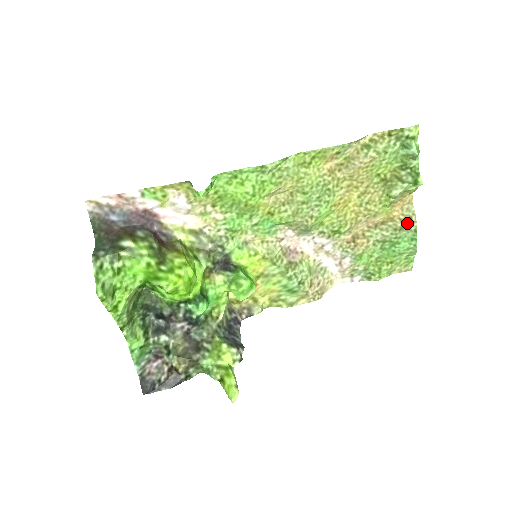
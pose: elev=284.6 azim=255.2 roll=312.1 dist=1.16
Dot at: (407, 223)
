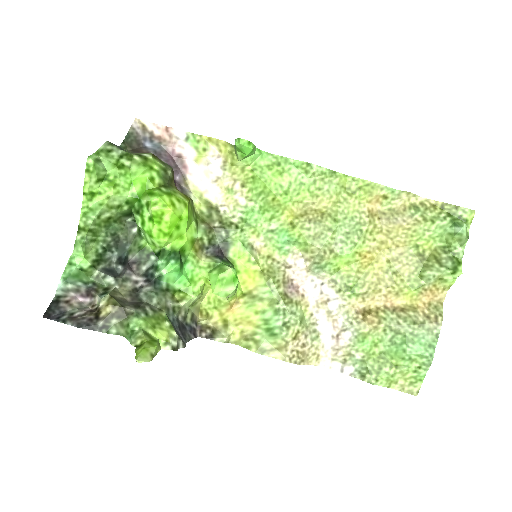
Dot at: (430, 321)
